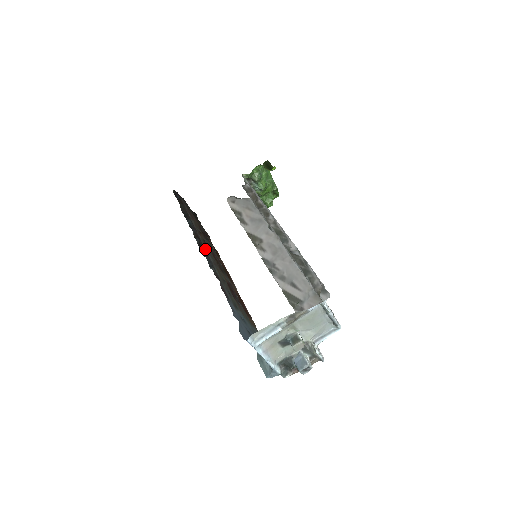
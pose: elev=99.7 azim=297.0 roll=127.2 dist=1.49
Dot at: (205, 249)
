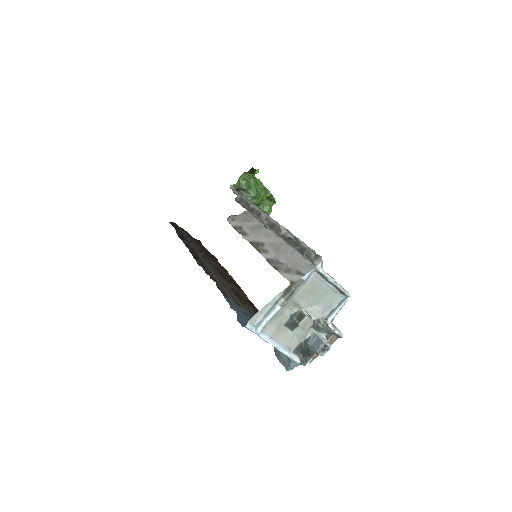
Dot at: (203, 262)
